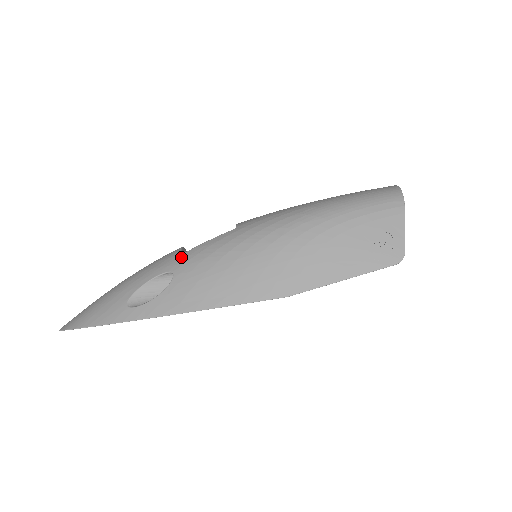
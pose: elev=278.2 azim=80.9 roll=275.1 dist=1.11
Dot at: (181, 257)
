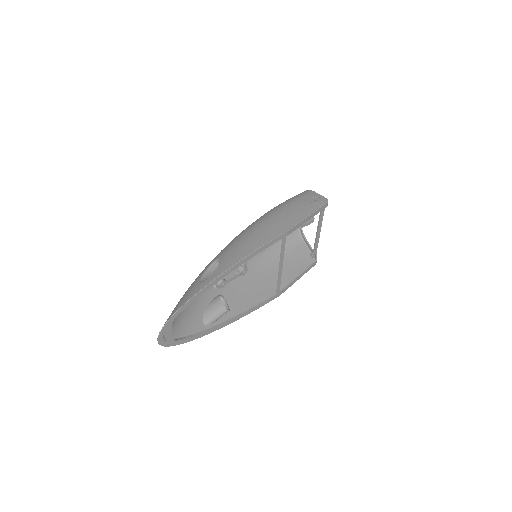
Dot at: (217, 256)
